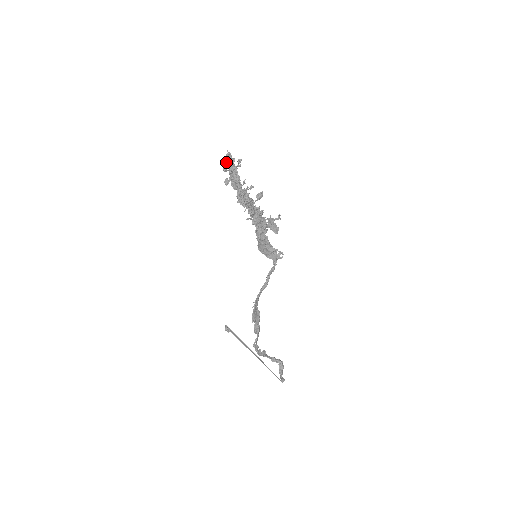
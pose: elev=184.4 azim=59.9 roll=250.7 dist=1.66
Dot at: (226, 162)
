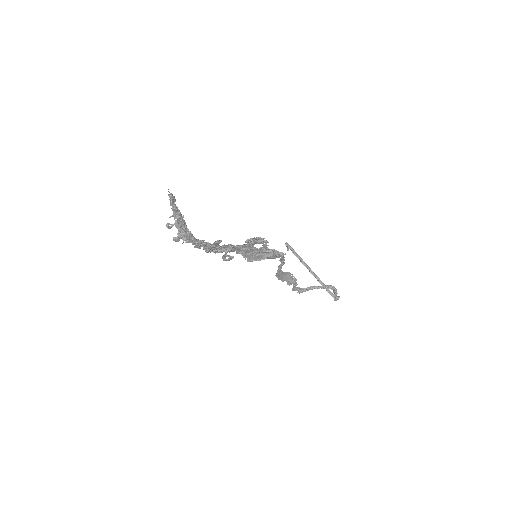
Dot at: occluded
